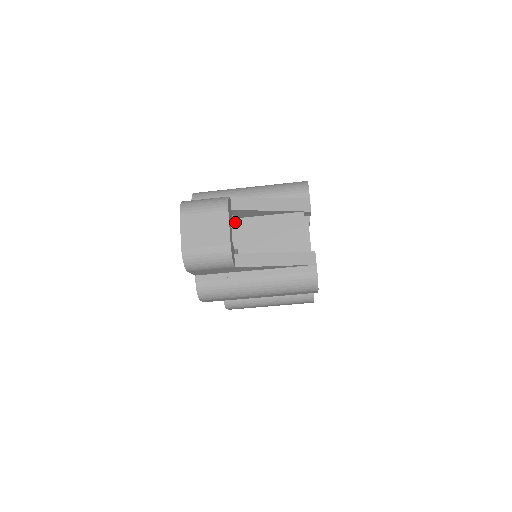
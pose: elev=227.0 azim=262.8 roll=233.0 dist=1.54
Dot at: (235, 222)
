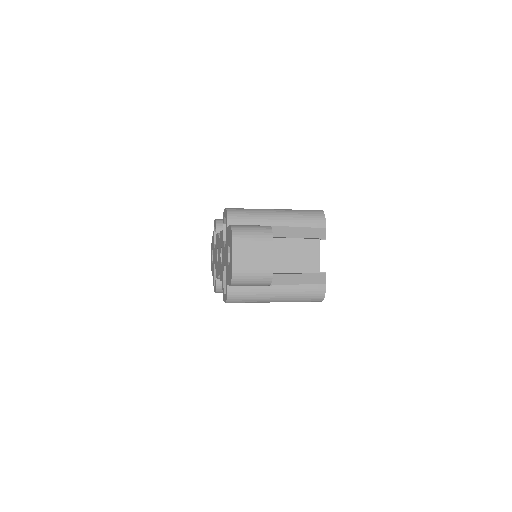
Dot at: occluded
